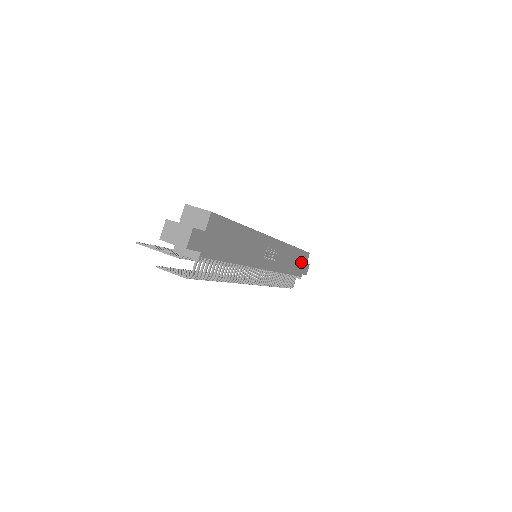
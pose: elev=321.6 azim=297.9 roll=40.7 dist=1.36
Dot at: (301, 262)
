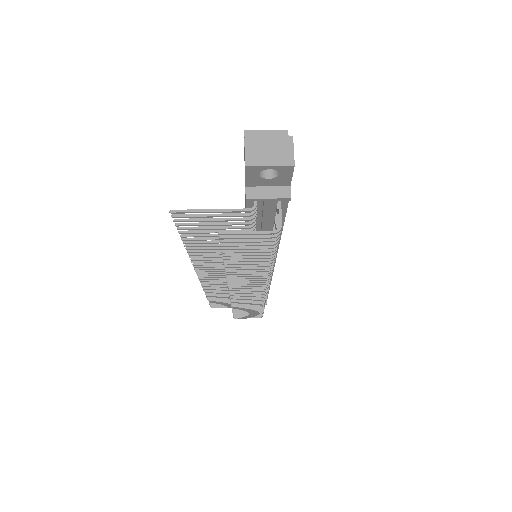
Dot at: occluded
